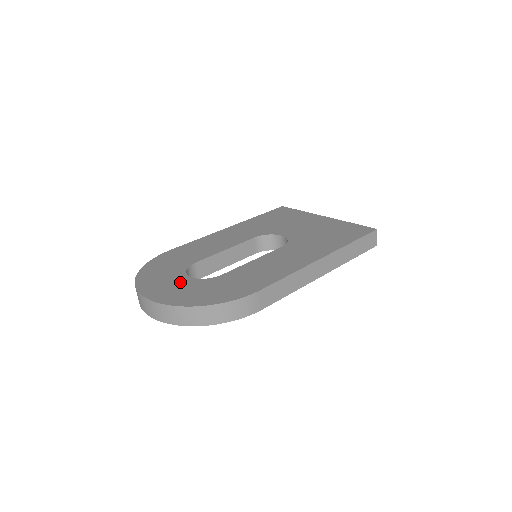
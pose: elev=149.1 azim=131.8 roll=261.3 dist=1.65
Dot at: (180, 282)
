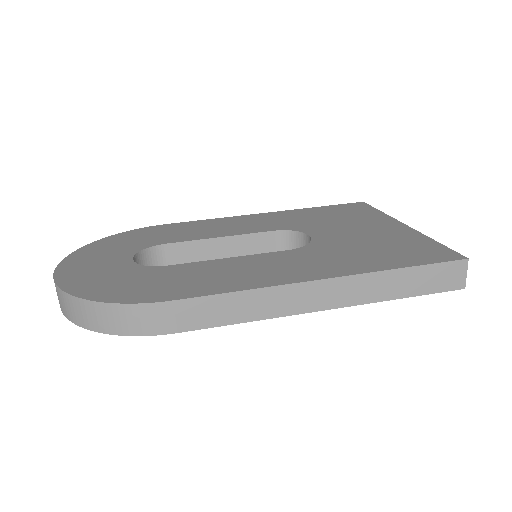
Dot at: (113, 261)
